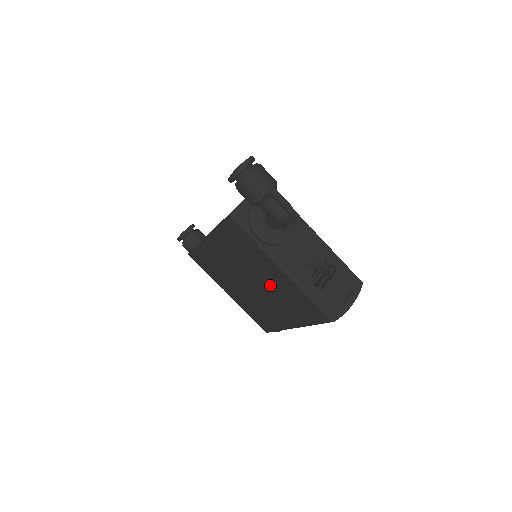
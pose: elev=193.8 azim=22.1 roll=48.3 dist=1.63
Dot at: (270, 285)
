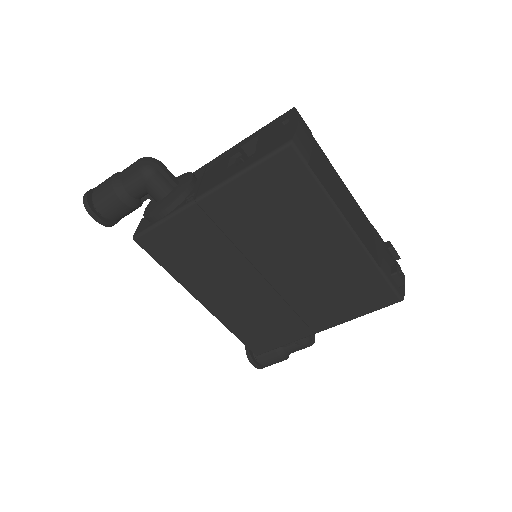
Dot at: (254, 234)
